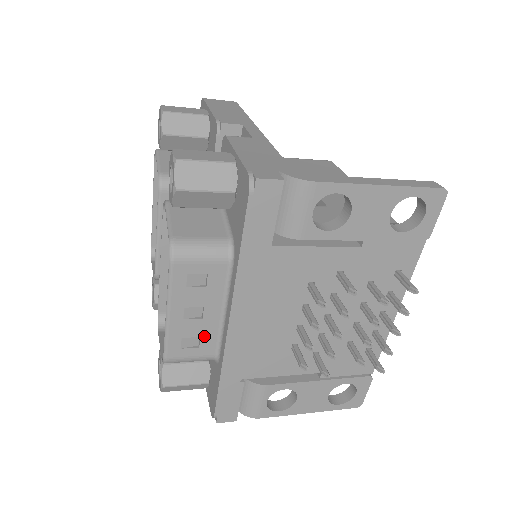
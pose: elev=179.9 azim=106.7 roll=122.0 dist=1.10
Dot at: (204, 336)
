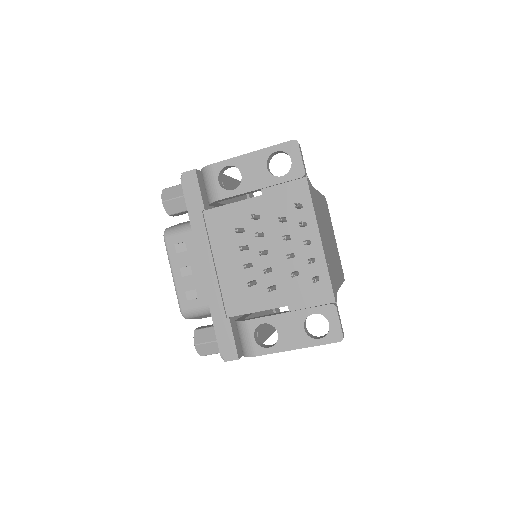
Dot at: (198, 288)
